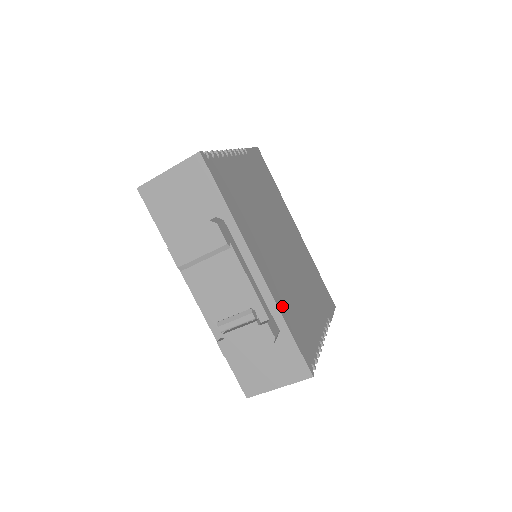
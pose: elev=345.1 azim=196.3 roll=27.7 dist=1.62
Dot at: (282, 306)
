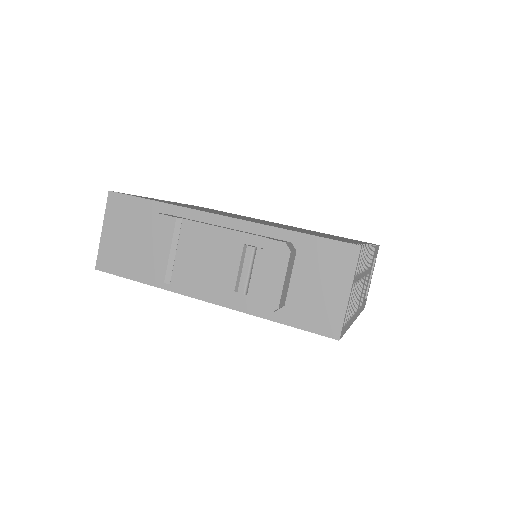
Dot at: occluded
